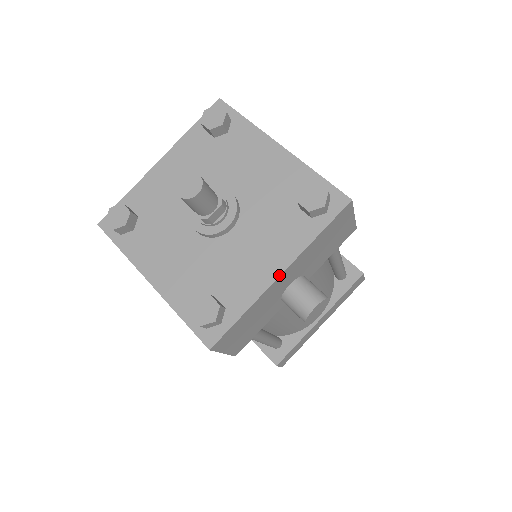
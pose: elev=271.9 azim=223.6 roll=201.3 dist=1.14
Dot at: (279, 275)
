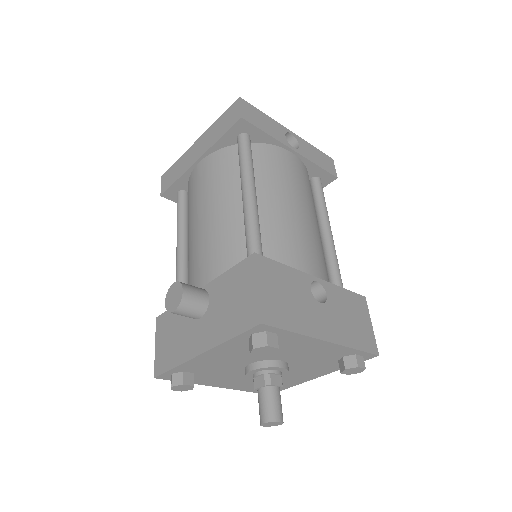
Dot at: occluded
